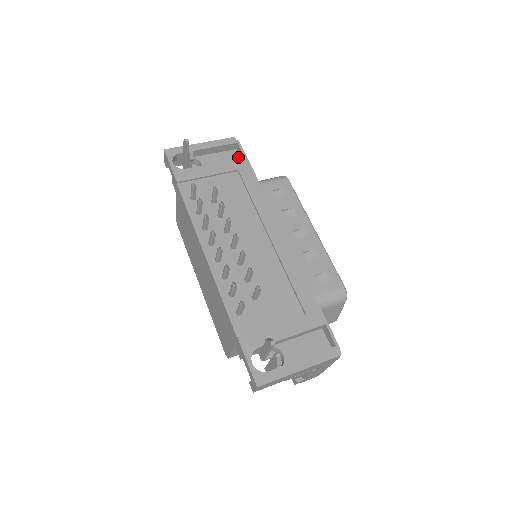
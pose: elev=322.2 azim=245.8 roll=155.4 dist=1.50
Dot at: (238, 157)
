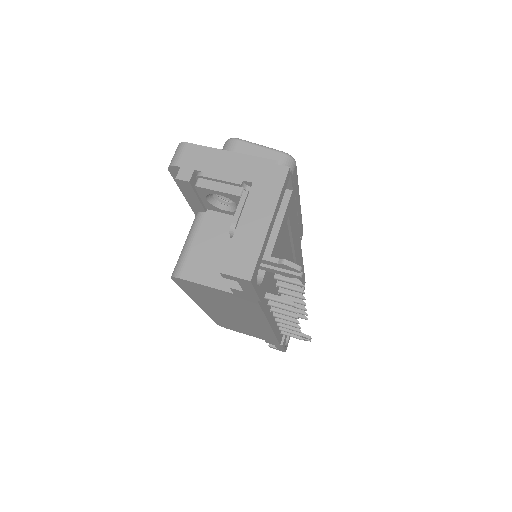
Dot at: occluded
